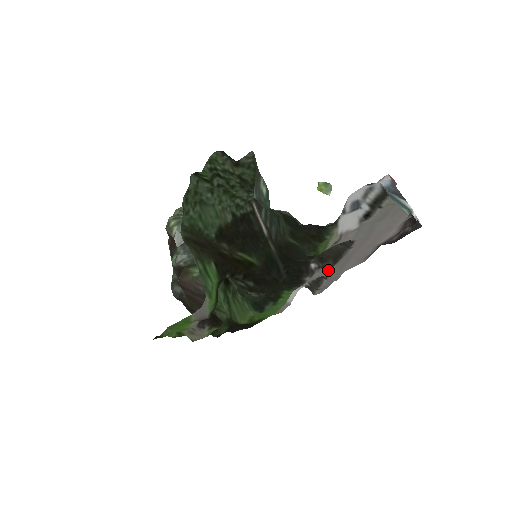
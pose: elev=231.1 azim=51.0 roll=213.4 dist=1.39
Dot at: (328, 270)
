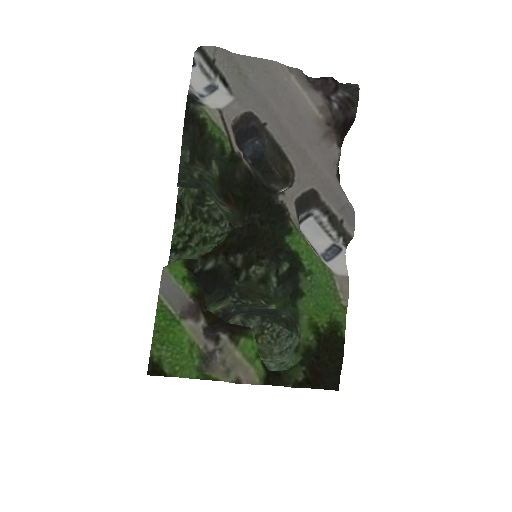
Dot at: (299, 179)
